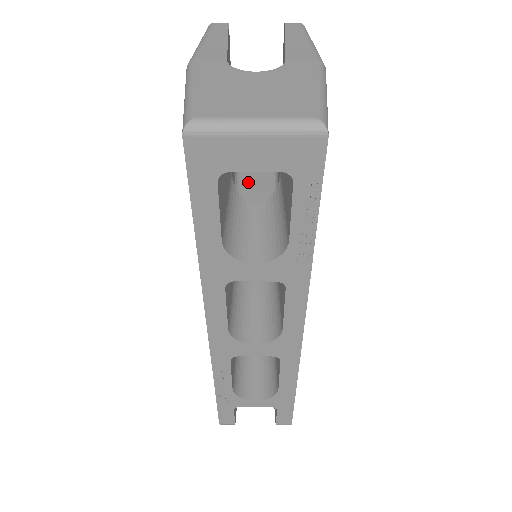
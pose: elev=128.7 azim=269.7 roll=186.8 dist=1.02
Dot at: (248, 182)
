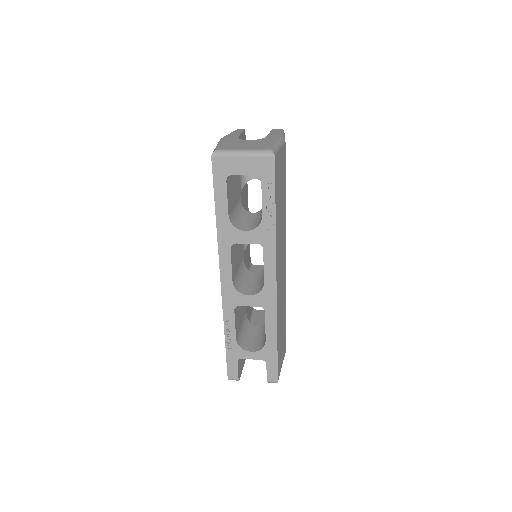
Dot at: occluded
